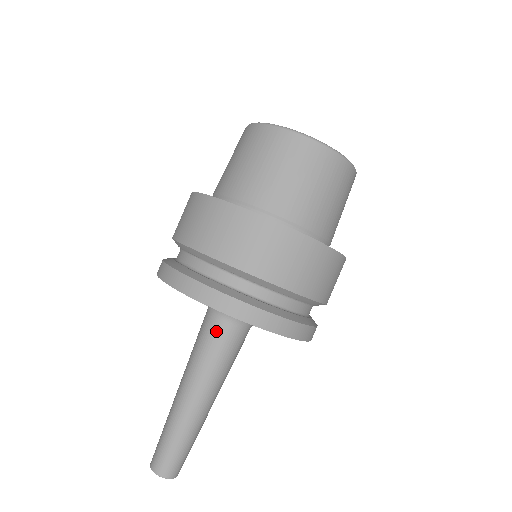
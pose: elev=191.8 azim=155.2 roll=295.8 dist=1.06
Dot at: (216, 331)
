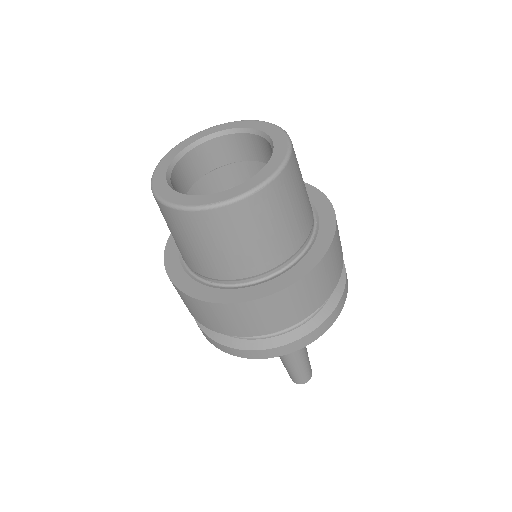
Dot at: occluded
